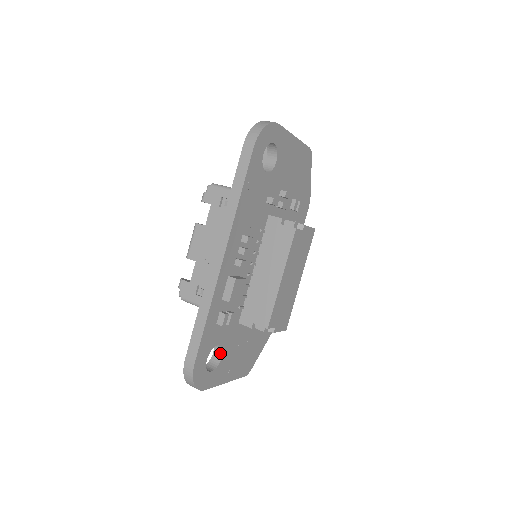
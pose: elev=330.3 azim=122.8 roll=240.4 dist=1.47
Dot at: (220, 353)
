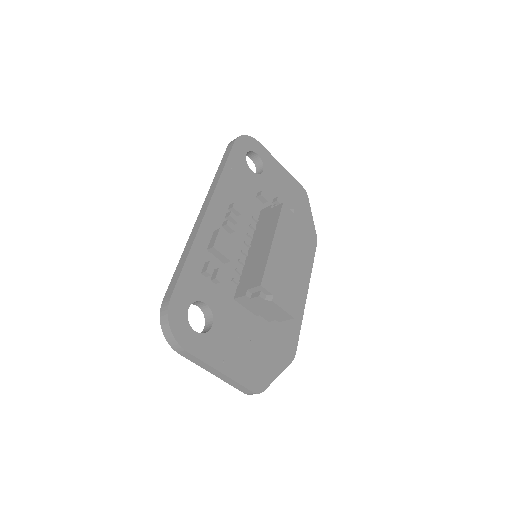
Dot at: (210, 323)
